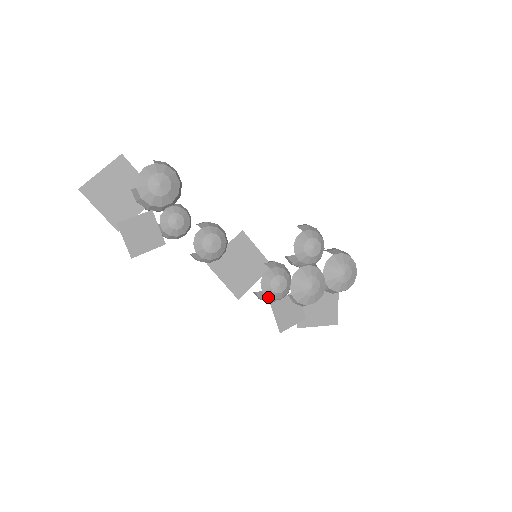
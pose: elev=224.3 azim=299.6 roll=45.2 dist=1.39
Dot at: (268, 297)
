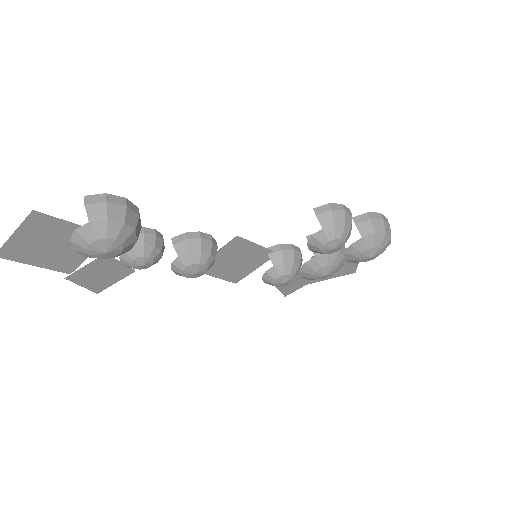
Dot at: occluded
